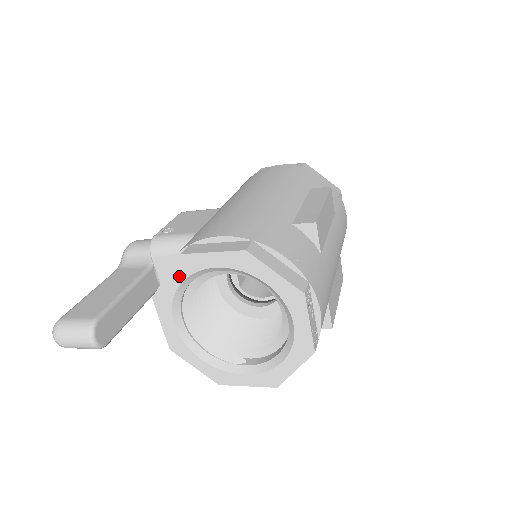
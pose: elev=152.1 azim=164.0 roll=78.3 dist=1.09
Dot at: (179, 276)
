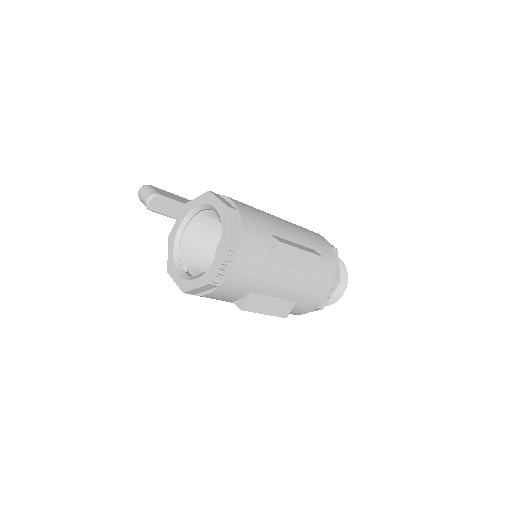
Dot at: (200, 201)
